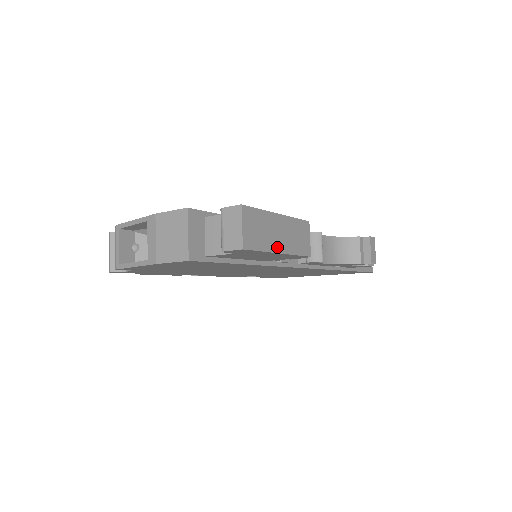
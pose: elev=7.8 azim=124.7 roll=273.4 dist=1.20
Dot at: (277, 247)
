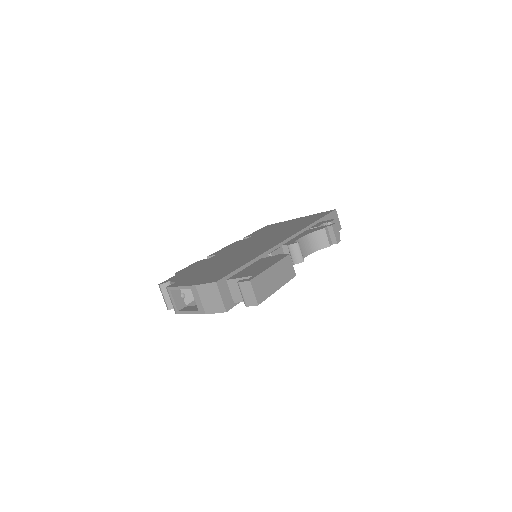
Dot at: (275, 287)
